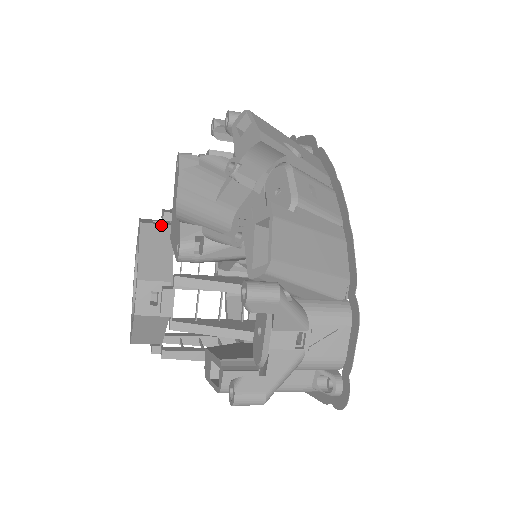
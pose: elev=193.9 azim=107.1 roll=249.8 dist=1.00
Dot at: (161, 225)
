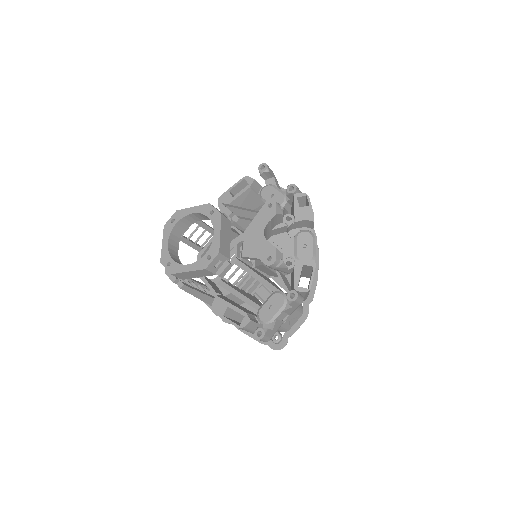
Dot at: (228, 219)
